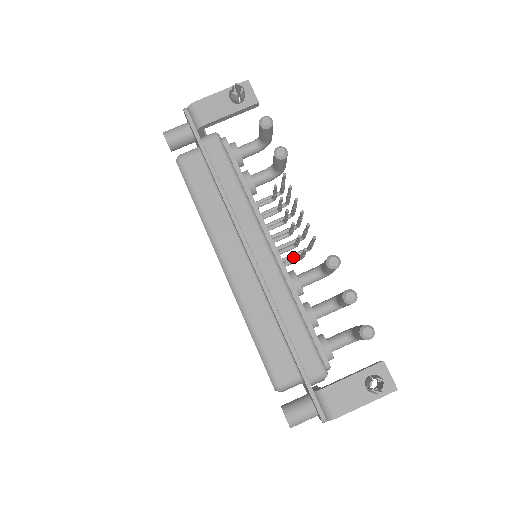
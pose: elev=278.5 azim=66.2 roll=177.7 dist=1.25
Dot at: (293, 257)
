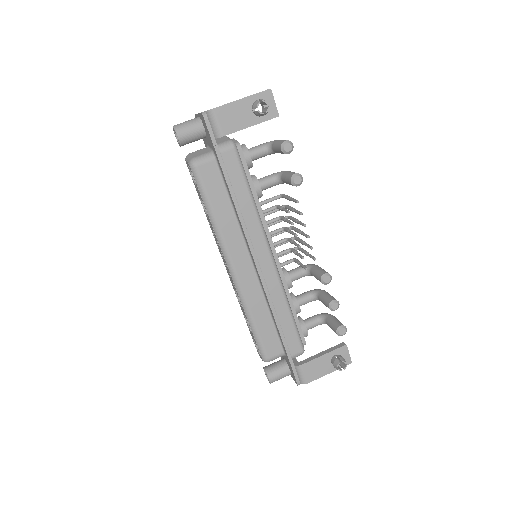
Dot at: occluded
